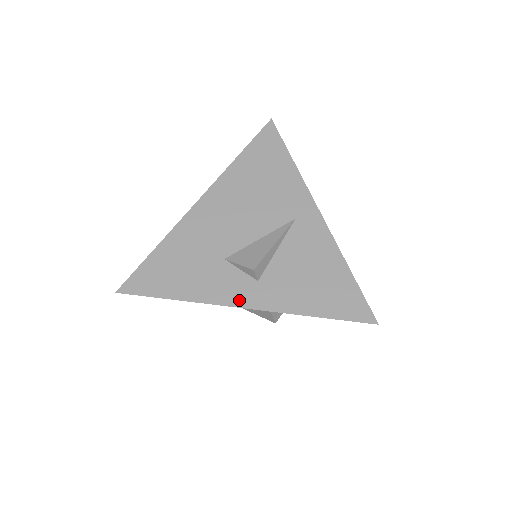
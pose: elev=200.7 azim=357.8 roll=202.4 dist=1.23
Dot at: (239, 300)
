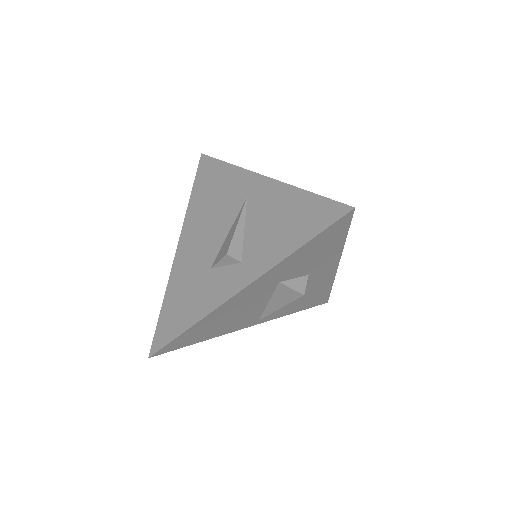
Dot at: (234, 288)
